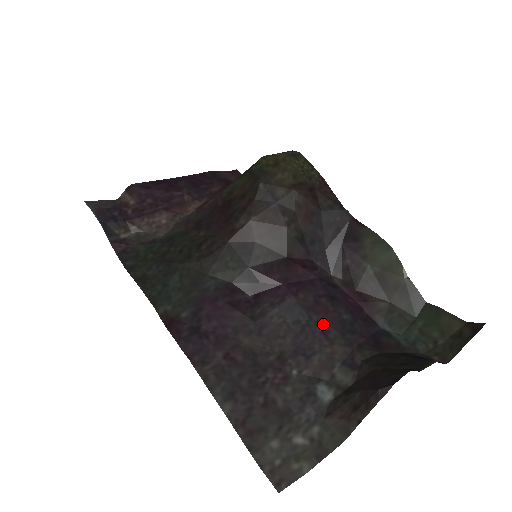
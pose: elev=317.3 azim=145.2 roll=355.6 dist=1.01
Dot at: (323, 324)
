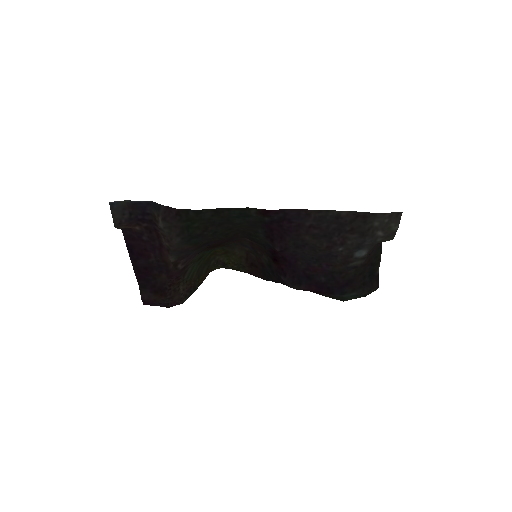
Dot at: (322, 267)
